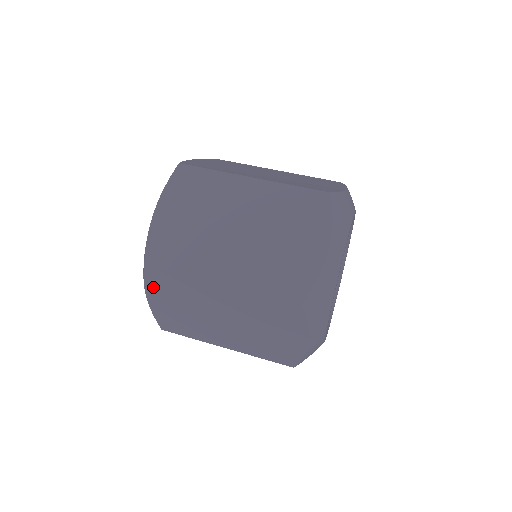
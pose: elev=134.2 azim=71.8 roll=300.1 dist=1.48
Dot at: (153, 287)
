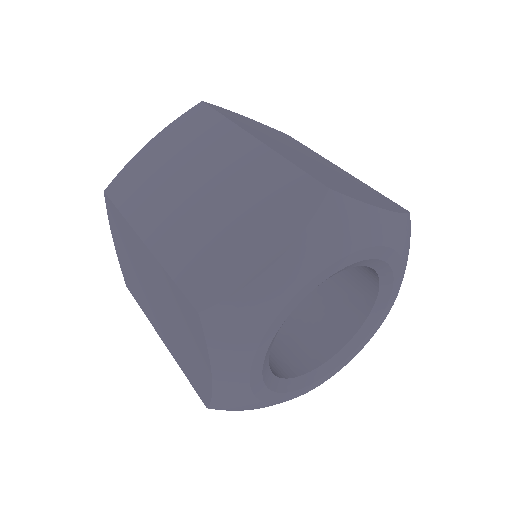
Dot at: occluded
